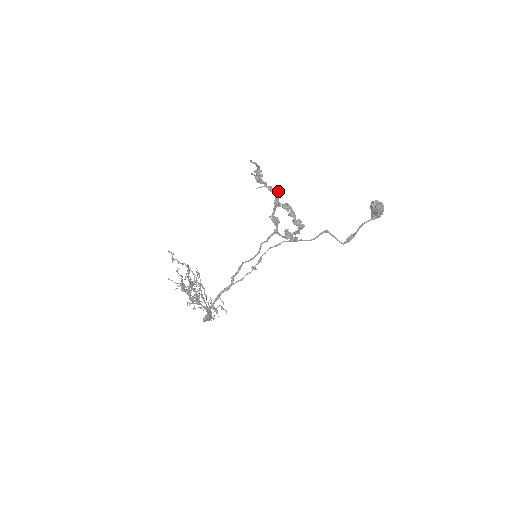
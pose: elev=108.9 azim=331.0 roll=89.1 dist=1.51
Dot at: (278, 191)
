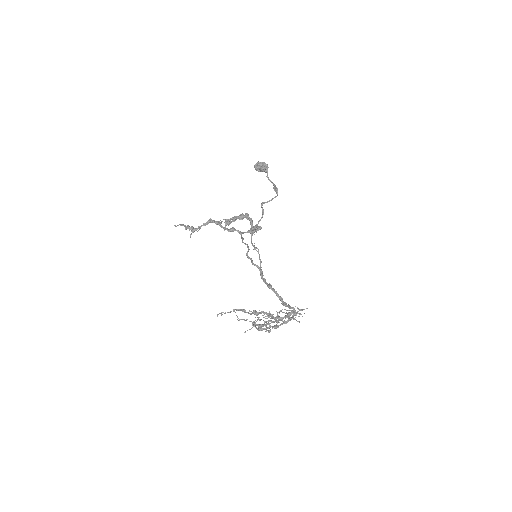
Dot at: (209, 220)
